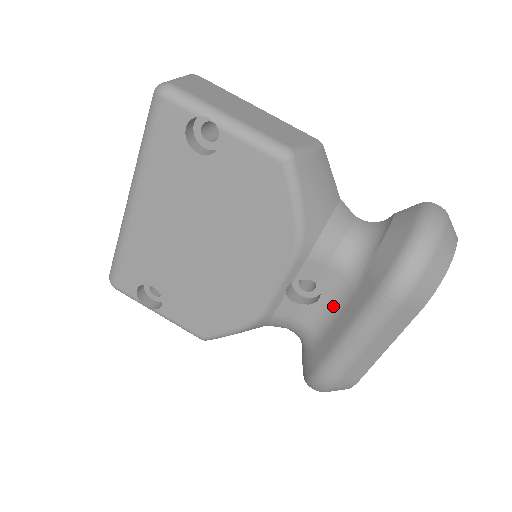
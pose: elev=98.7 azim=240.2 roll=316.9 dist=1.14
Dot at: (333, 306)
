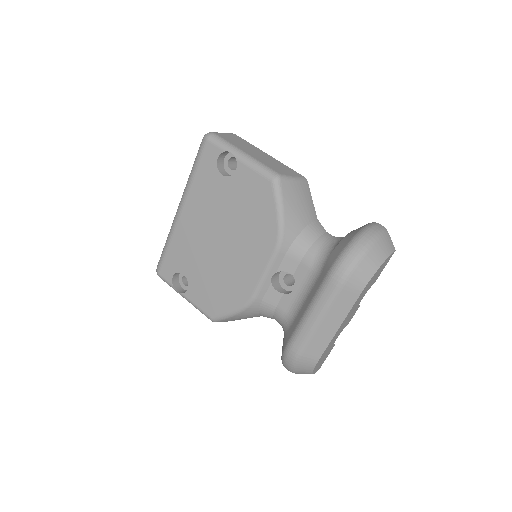
Dot at: (303, 294)
